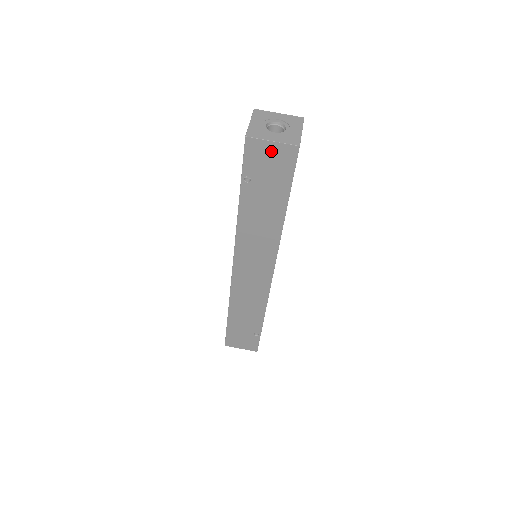
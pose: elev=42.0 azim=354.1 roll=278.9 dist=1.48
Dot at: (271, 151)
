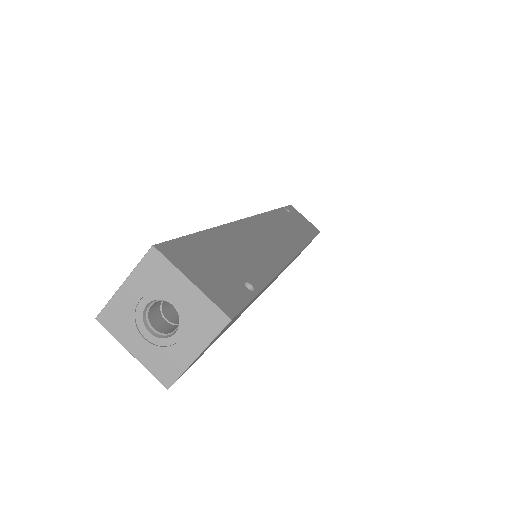
Dot at: (206, 348)
